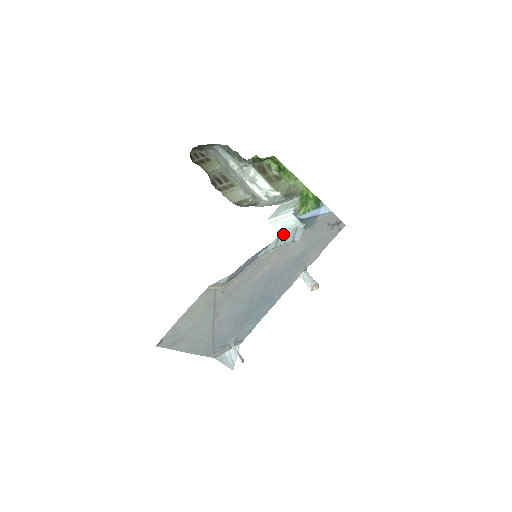
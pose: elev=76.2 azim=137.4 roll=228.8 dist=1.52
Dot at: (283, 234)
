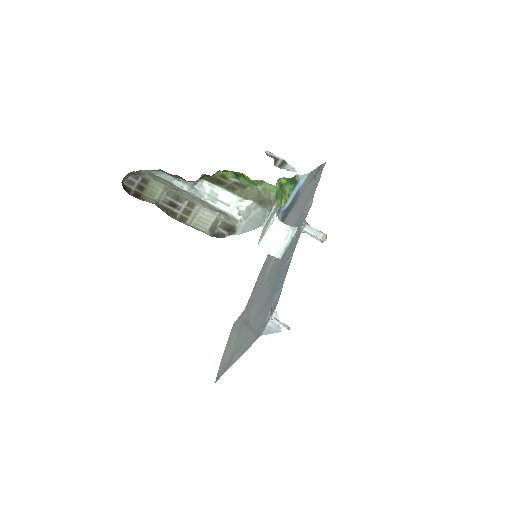
Dot at: (282, 255)
